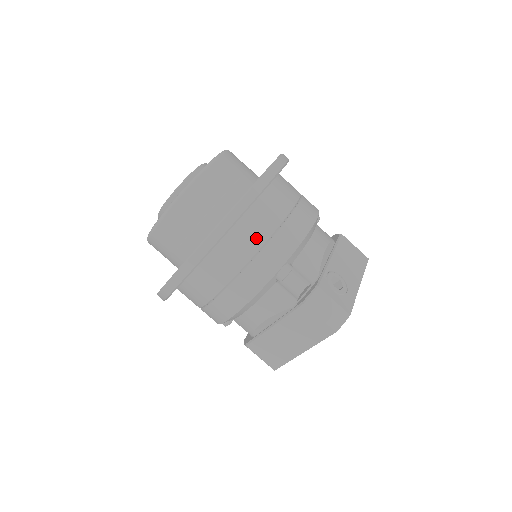
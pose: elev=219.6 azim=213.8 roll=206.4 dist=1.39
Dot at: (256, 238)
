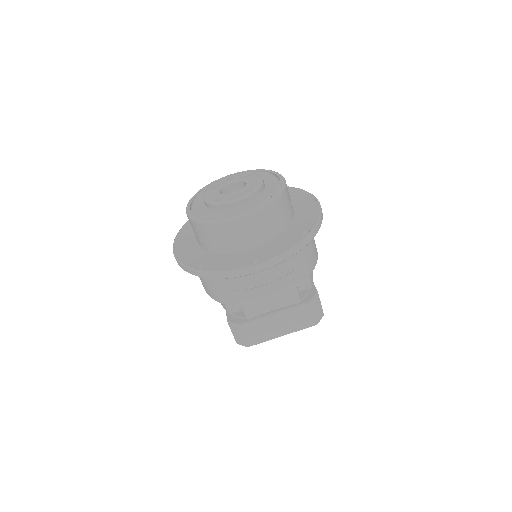
Dot at: (306, 251)
